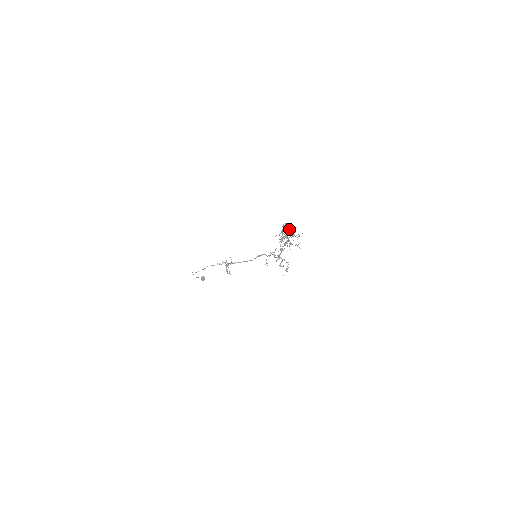
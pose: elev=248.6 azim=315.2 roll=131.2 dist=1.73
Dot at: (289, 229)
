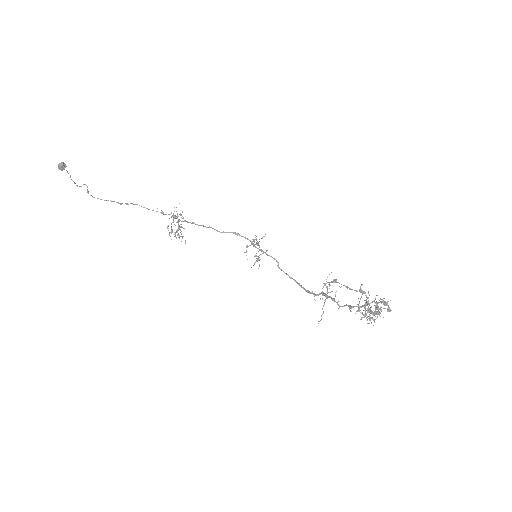
Dot at: occluded
